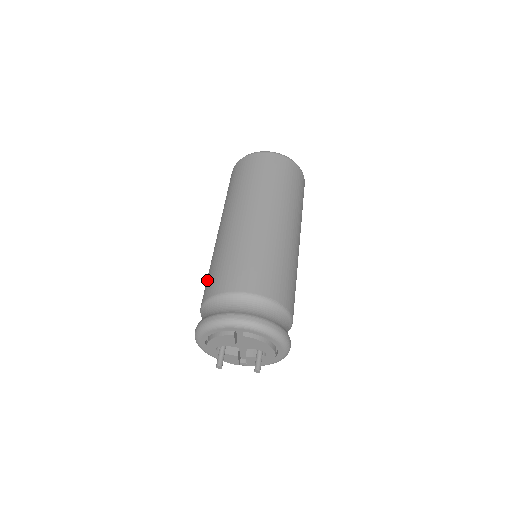
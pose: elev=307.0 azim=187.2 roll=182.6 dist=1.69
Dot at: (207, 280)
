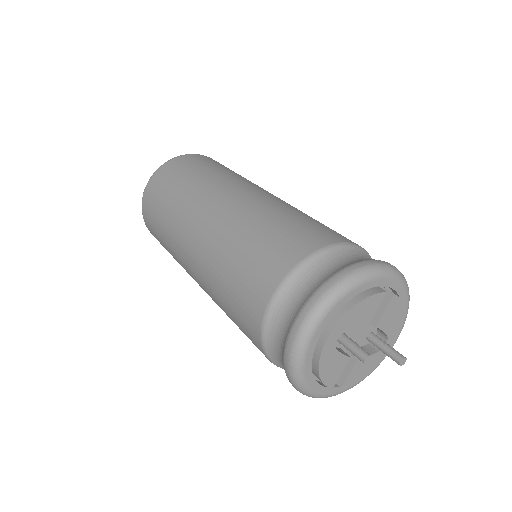
Dot at: (262, 250)
